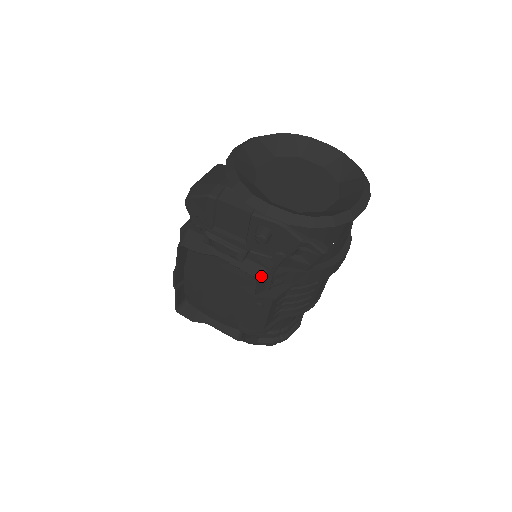
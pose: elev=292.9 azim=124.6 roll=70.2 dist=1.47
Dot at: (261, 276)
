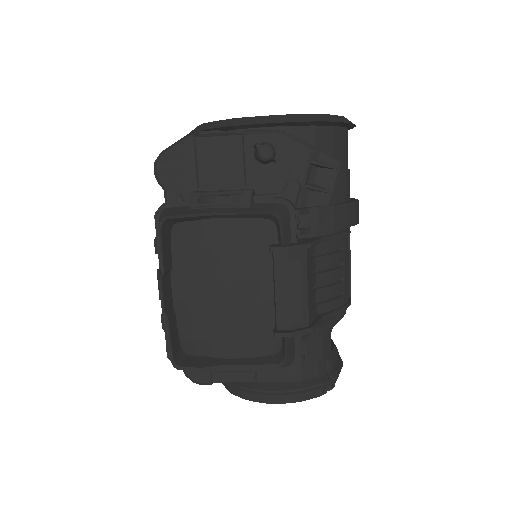
Dot at: (281, 211)
